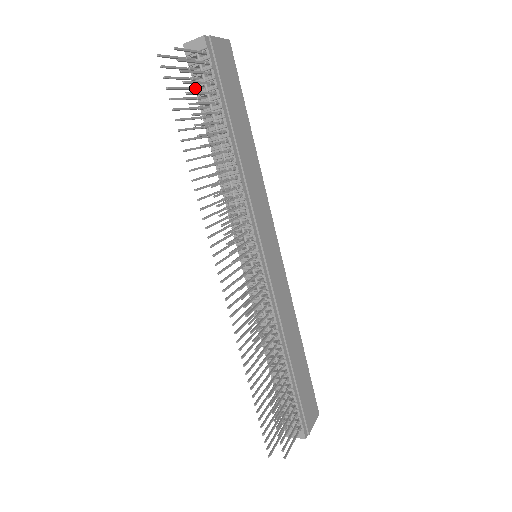
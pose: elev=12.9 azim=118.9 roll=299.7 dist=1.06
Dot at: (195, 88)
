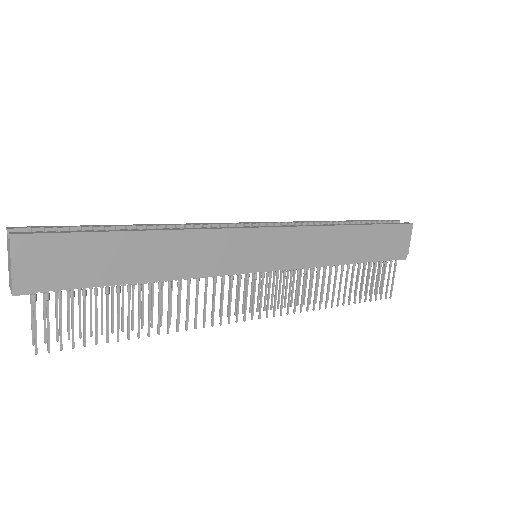
Dot at: (68, 290)
